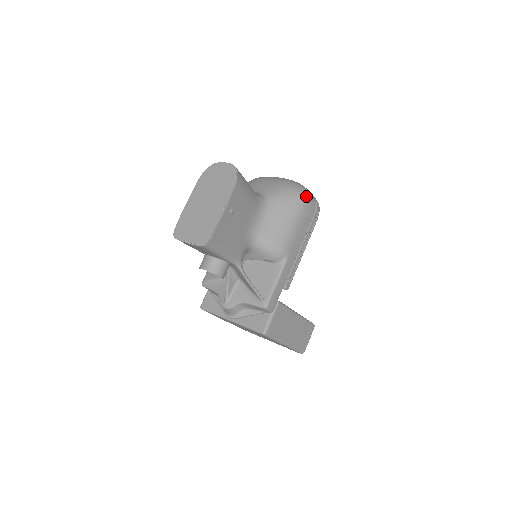
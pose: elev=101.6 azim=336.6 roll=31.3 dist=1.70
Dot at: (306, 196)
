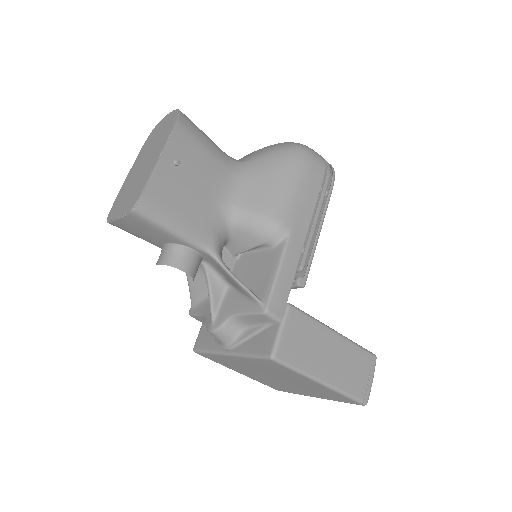
Dot at: (305, 150)
